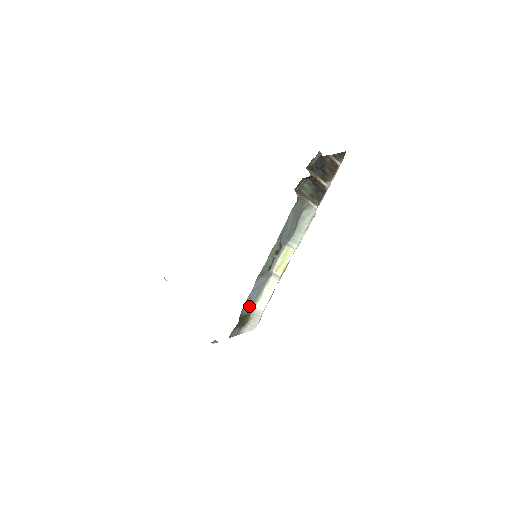
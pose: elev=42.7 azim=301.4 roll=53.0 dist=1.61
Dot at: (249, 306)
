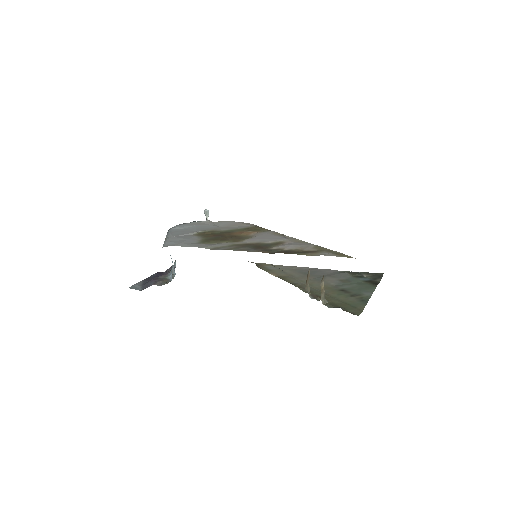
Dot at: occluded
